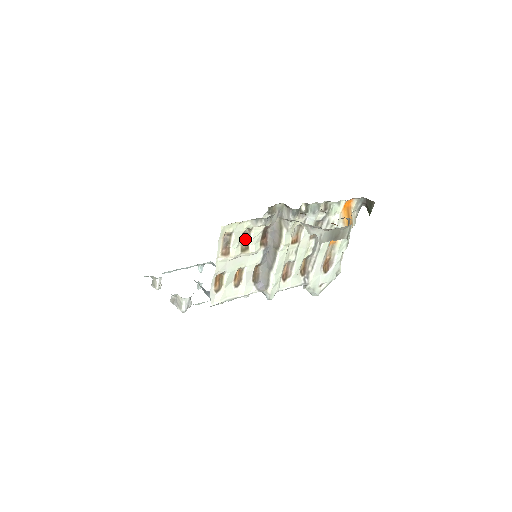
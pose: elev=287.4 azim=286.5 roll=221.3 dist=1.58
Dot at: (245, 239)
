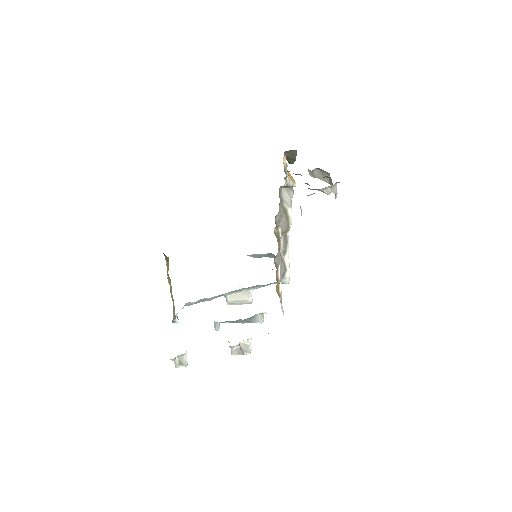
Dot at: (277, 239)
